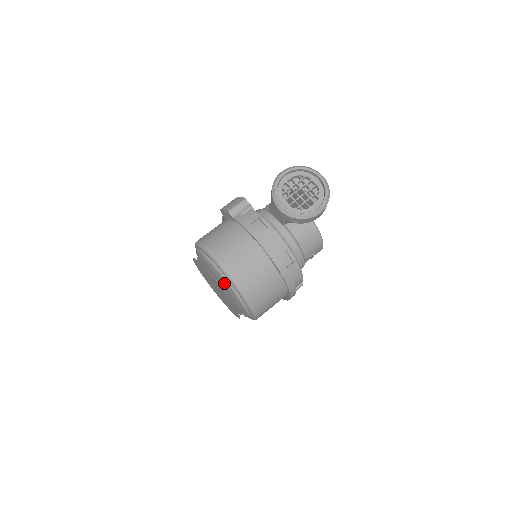
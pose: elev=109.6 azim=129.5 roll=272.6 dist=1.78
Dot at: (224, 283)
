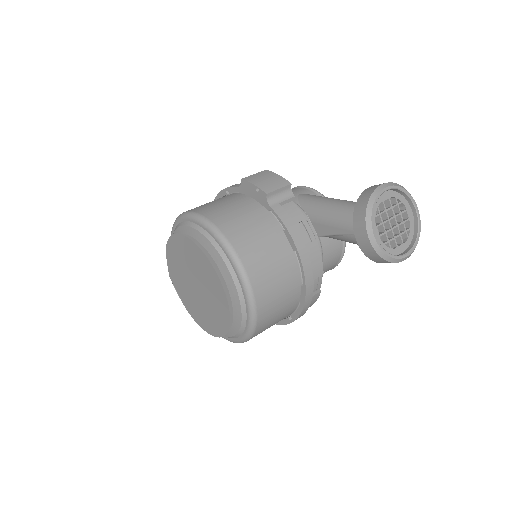
Dot at: (231, 296)
